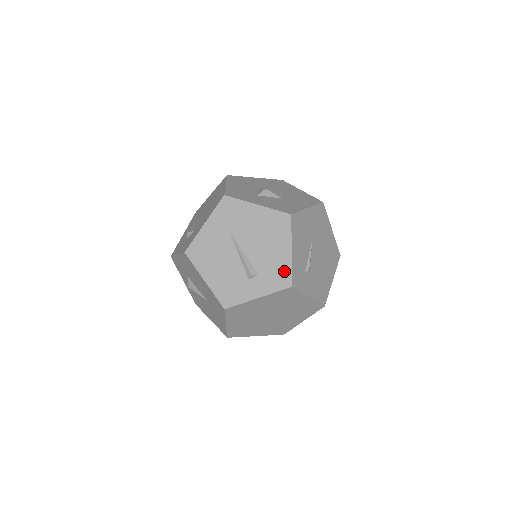
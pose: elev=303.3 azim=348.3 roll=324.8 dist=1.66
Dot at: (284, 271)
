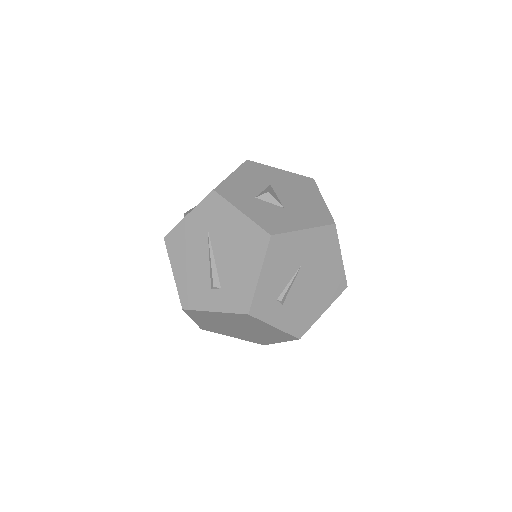
Dot at: (246, 294)
